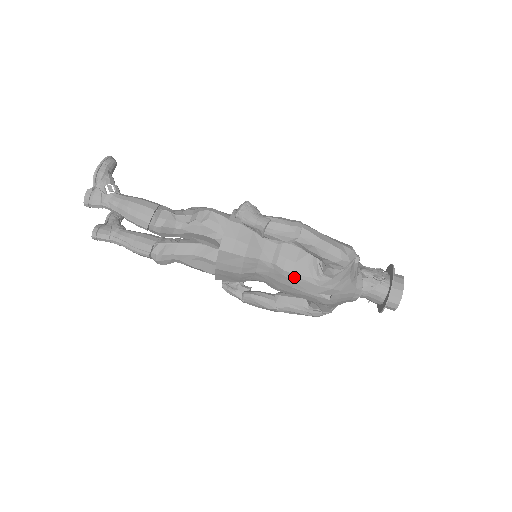
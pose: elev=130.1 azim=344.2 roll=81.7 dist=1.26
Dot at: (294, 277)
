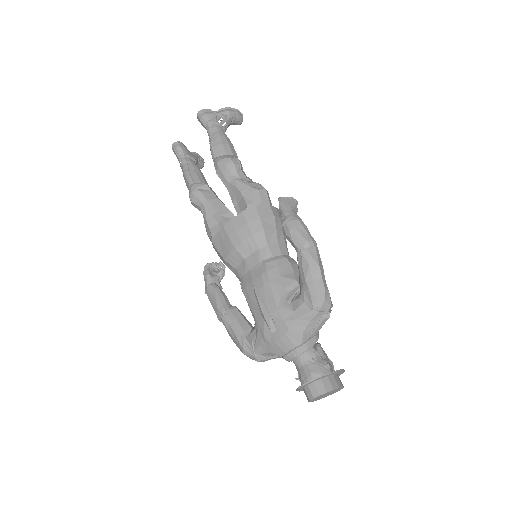
Dot at: (268, 284)
